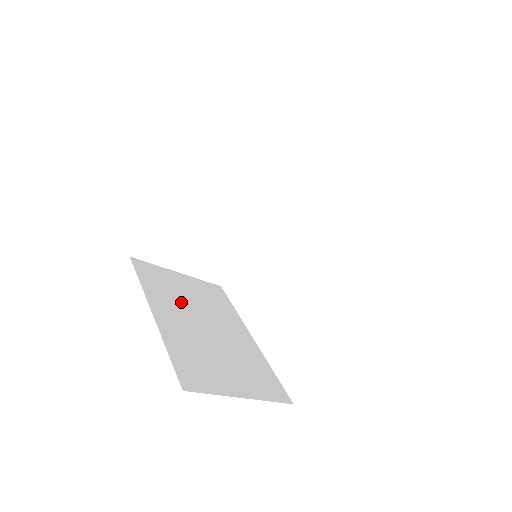
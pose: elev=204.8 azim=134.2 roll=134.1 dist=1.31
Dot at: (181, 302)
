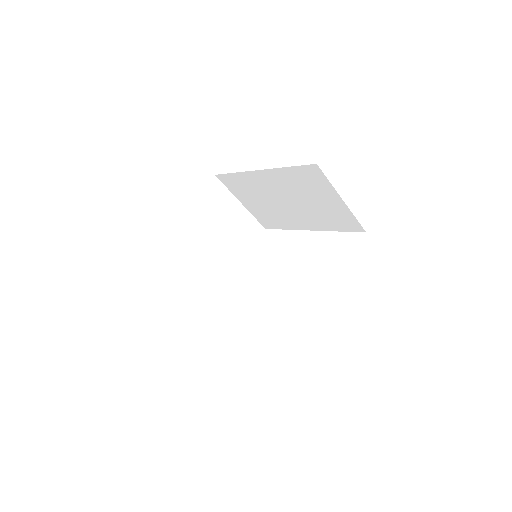
Dot at: occluded
